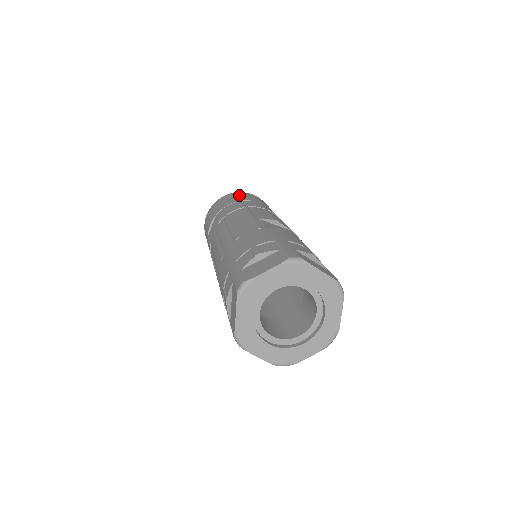
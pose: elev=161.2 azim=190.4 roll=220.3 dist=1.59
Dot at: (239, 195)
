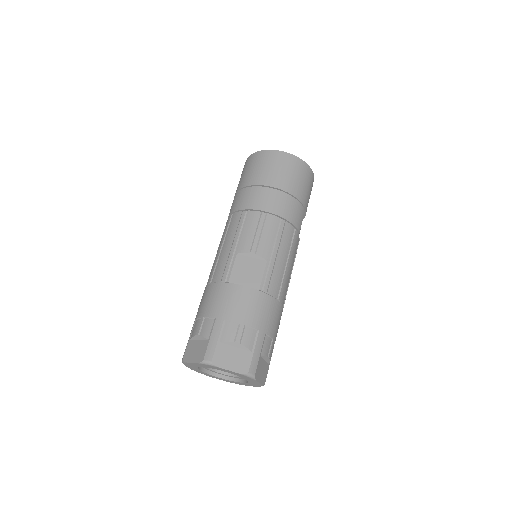
Dot at: (261, 164)
